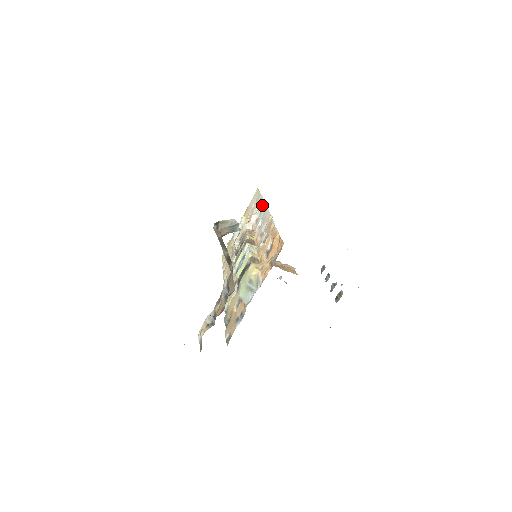
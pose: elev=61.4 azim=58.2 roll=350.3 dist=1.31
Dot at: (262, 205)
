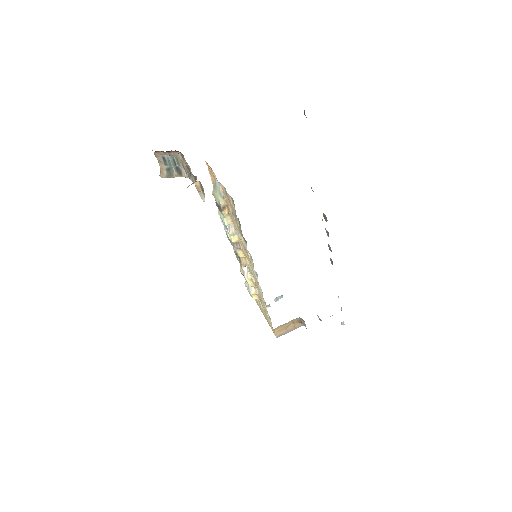
Dot at: occluded
